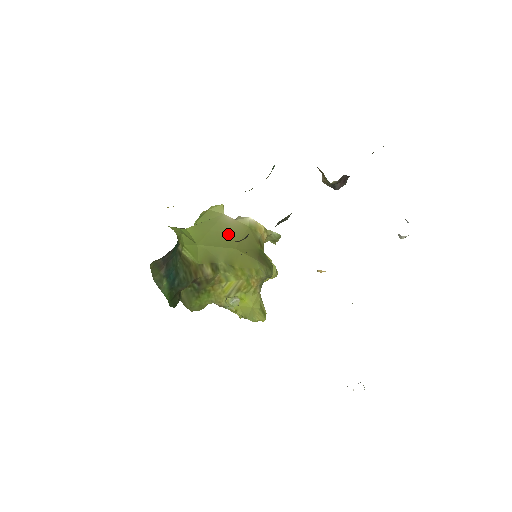
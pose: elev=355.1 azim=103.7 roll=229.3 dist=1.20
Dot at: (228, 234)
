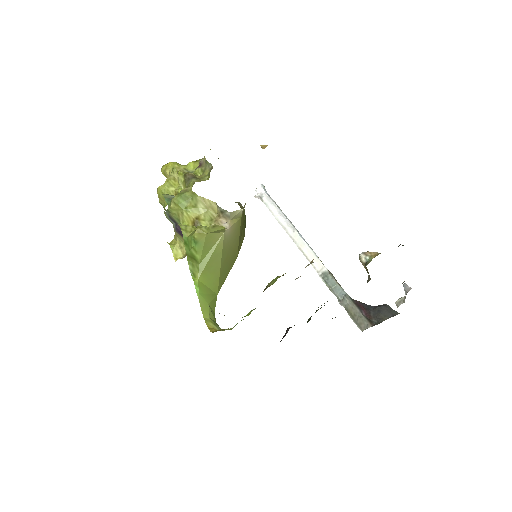
Dot at: (231, 251)
